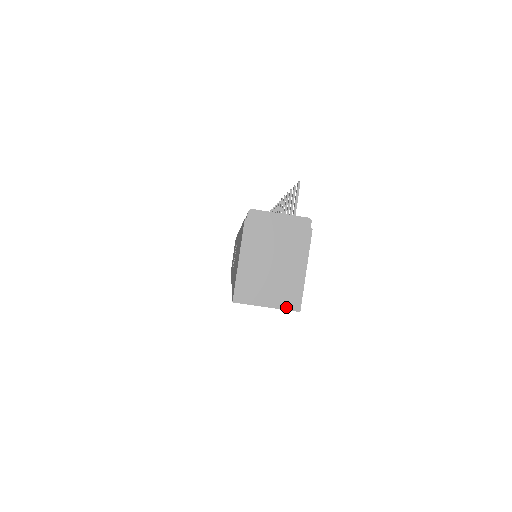
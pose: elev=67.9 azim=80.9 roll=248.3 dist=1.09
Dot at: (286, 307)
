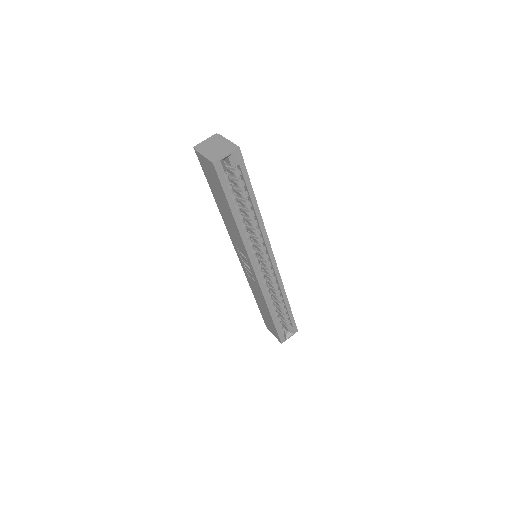
Dot at: (233, 150)
